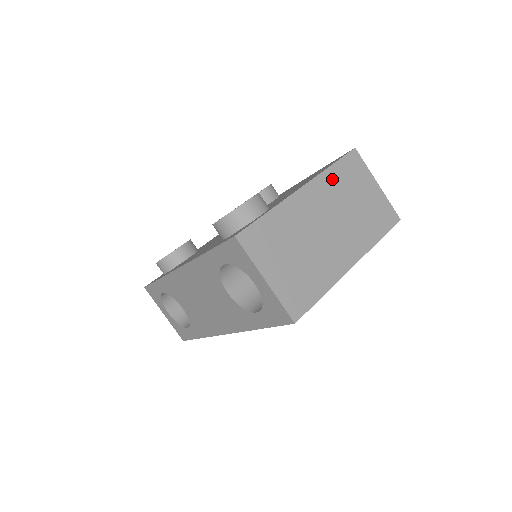
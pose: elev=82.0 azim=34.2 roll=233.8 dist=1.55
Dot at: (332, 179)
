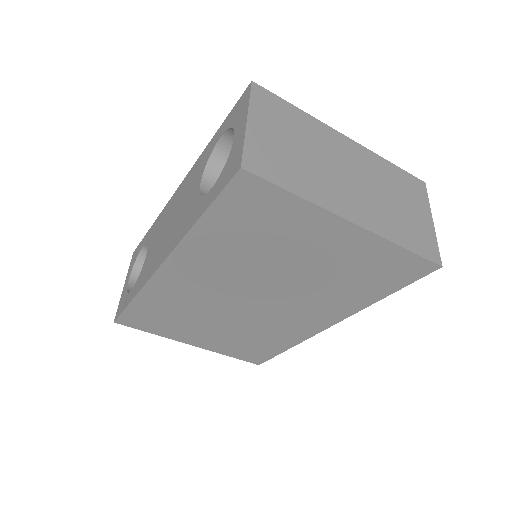
Dot at: (383, 167)
